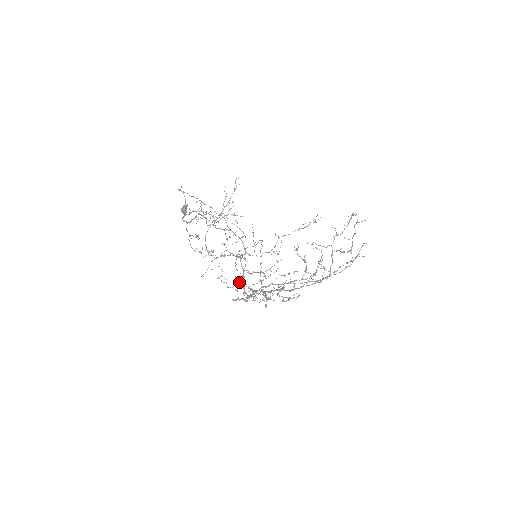
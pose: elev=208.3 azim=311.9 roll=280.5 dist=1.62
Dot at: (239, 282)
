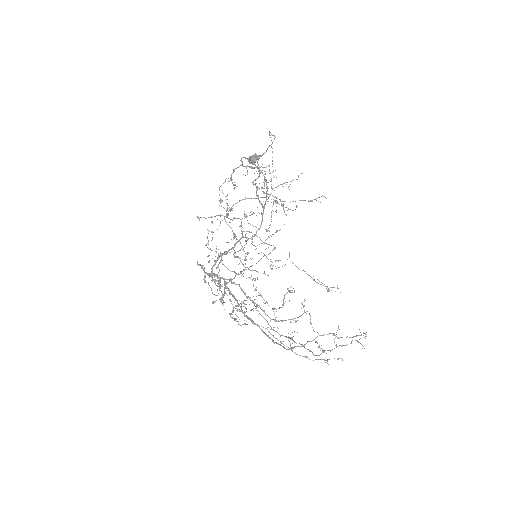
Dot at: occluded
